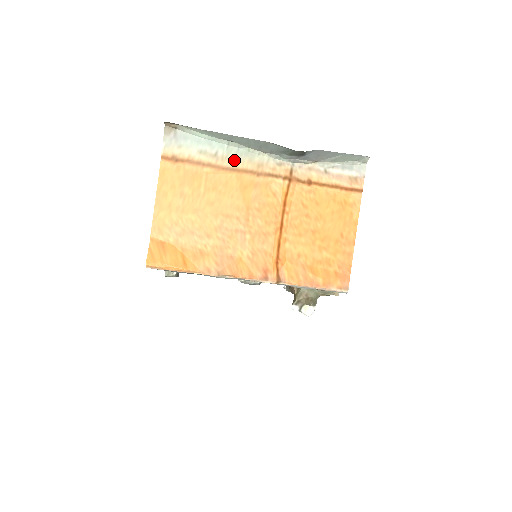
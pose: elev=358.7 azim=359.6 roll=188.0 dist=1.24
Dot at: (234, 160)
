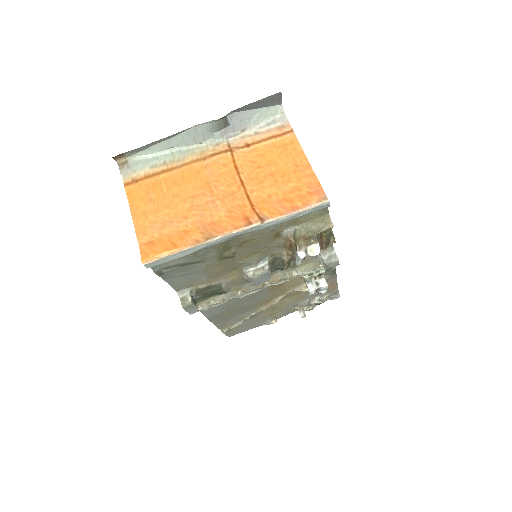
Dot at: (180, 159)
